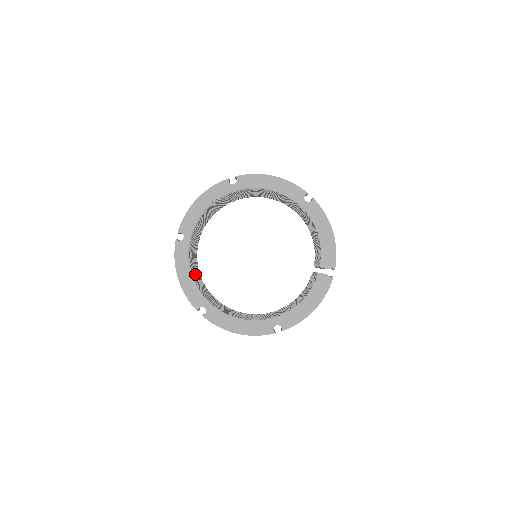
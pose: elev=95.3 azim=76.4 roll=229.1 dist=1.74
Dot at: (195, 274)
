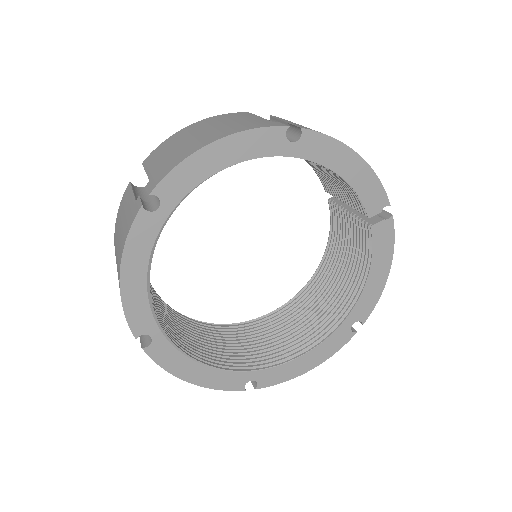
Dot at: (197, 345)
